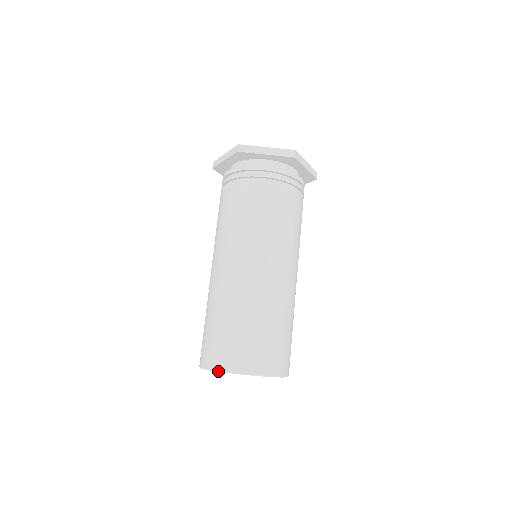
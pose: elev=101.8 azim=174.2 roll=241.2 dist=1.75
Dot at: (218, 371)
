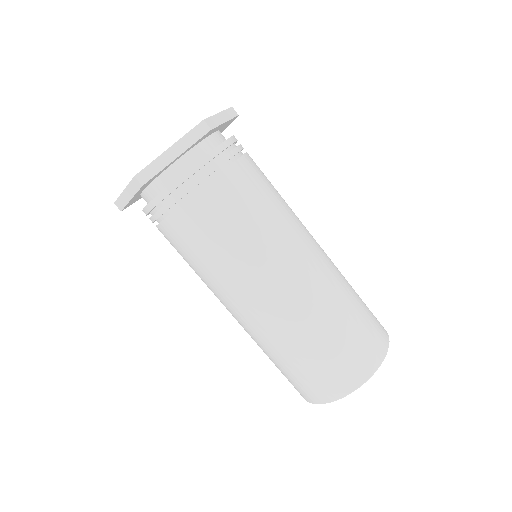
Dot at: occluded
